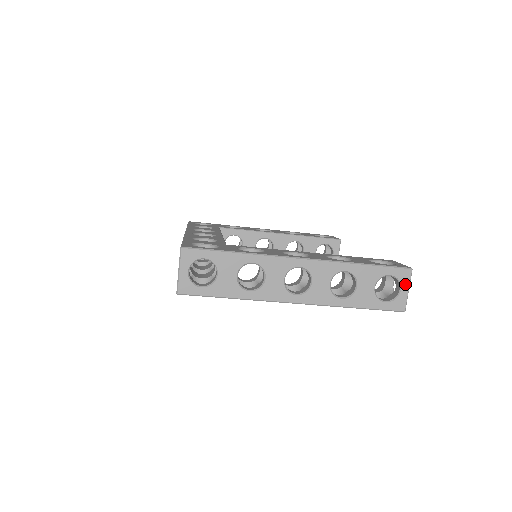
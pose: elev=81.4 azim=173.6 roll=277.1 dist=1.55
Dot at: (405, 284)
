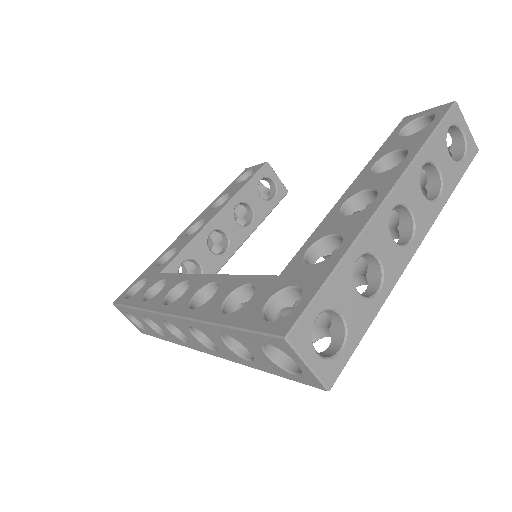
Dot at: (462, 123)
